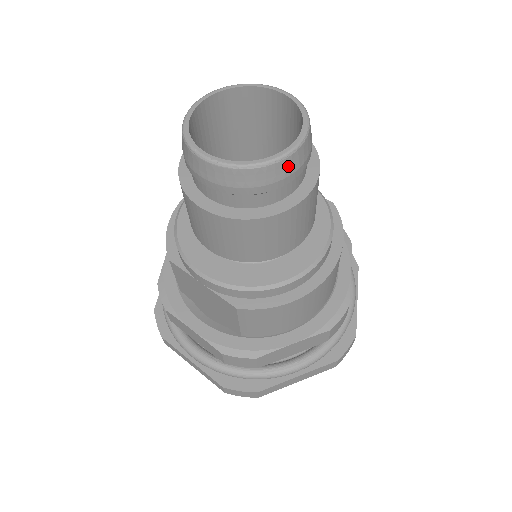
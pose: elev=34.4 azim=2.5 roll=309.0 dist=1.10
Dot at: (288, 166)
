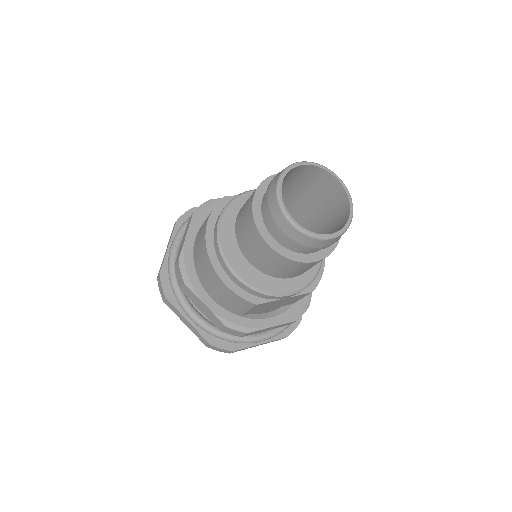
Dot at: occluded
